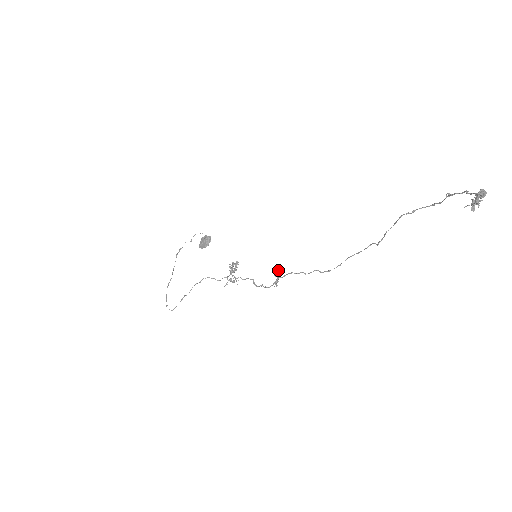
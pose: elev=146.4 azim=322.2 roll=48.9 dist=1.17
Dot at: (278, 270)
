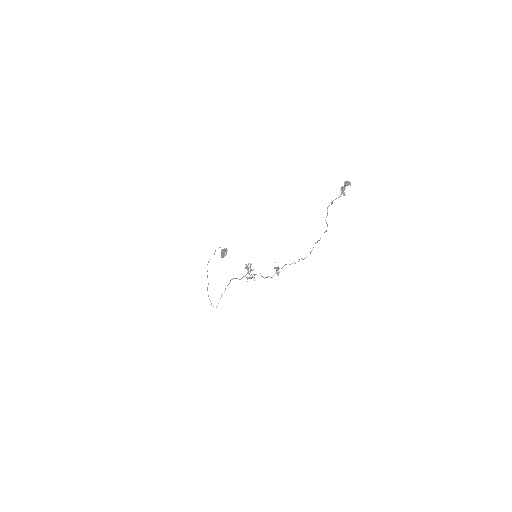
Dot at: occluded
